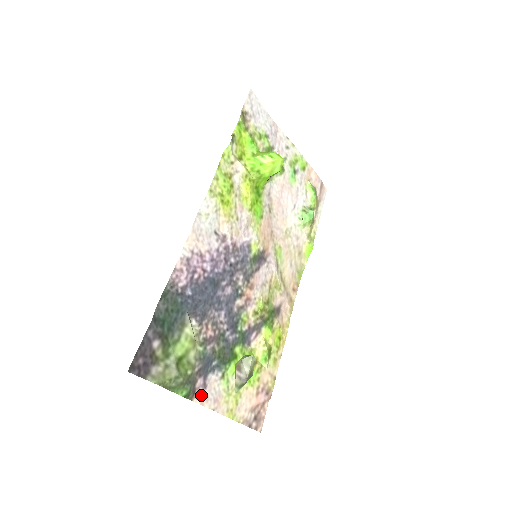
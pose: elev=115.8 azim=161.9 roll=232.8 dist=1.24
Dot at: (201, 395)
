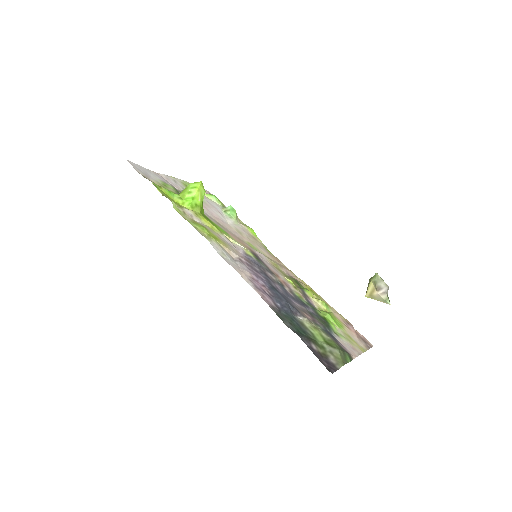
Dot at: (350, 353)
